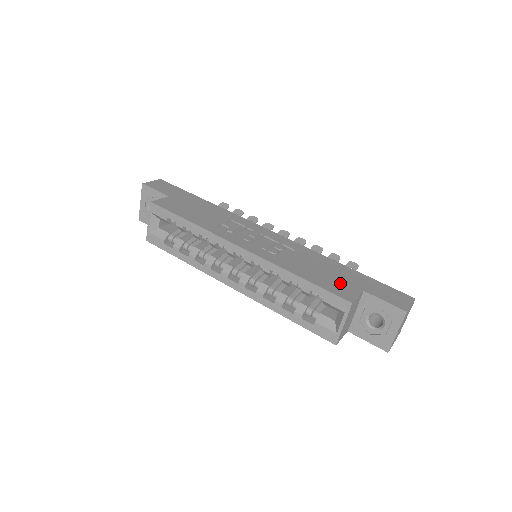
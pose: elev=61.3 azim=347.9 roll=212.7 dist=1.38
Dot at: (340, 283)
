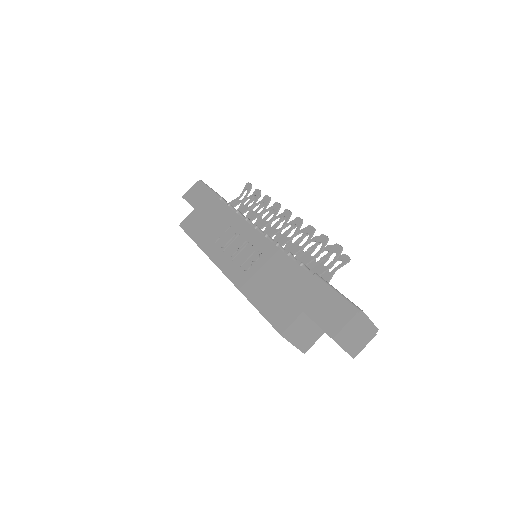
Dot at: (284, 304)
